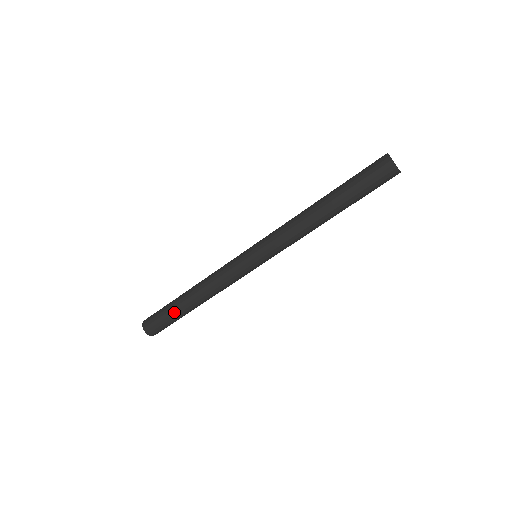
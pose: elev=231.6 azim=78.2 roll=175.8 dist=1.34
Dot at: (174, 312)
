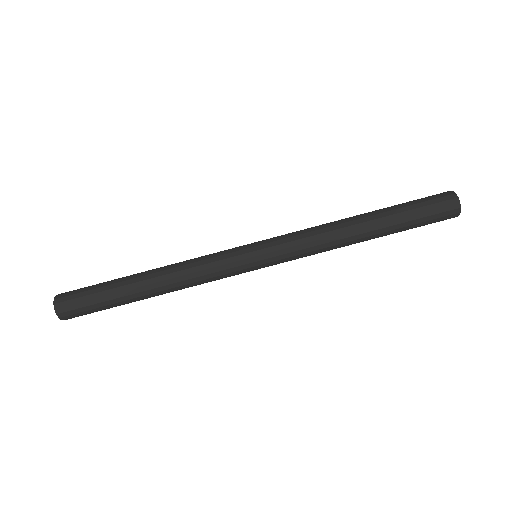
Dot at: (115, 298)
